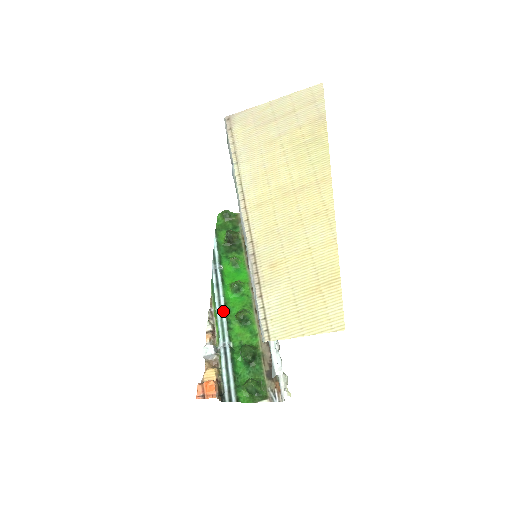
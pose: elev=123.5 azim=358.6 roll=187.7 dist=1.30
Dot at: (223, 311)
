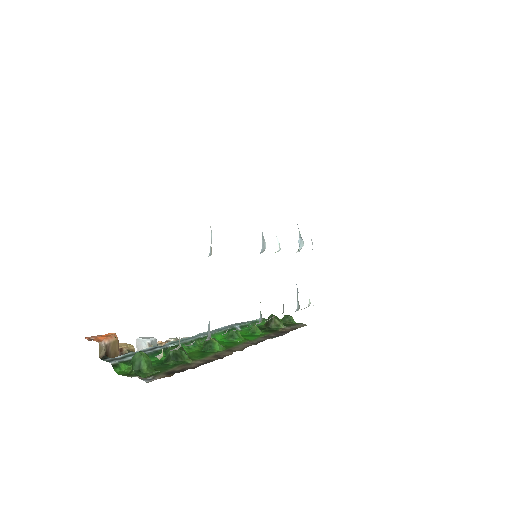
Dot at: (199, 336)
